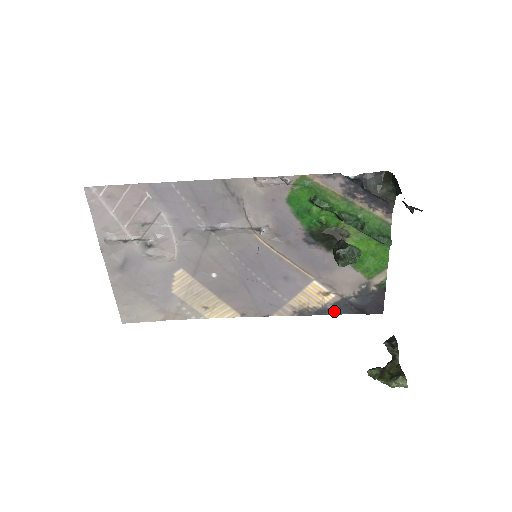
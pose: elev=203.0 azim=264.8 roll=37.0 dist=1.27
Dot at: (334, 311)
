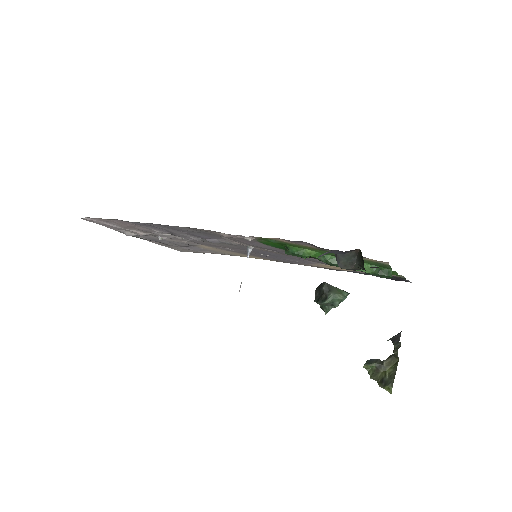
Dot at: (359, 273)
